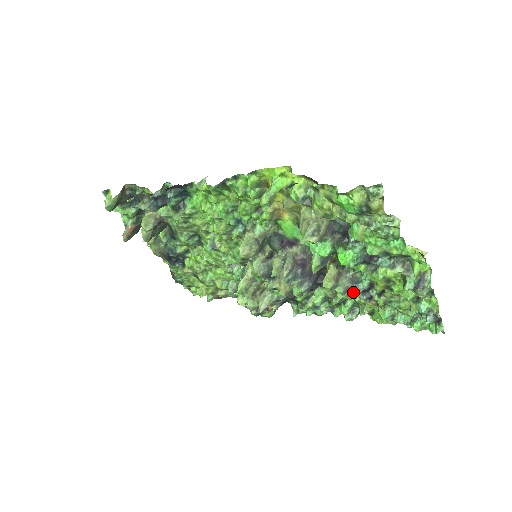
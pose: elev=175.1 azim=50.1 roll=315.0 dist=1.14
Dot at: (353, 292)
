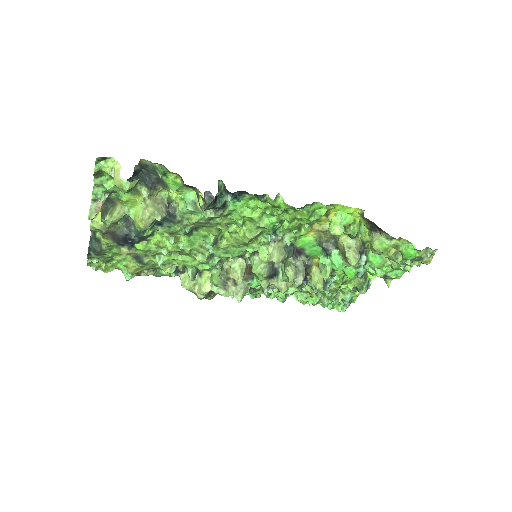
Dot at: occluded
